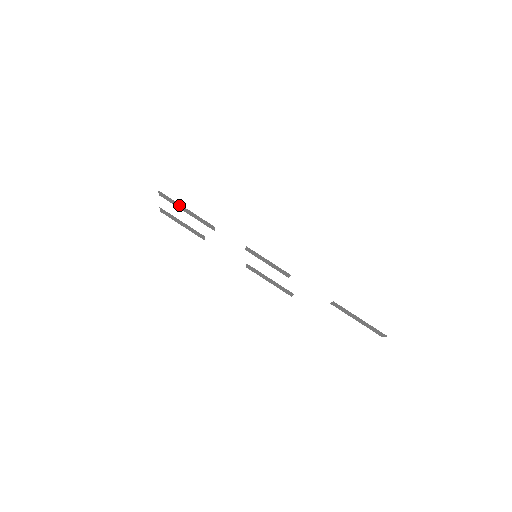
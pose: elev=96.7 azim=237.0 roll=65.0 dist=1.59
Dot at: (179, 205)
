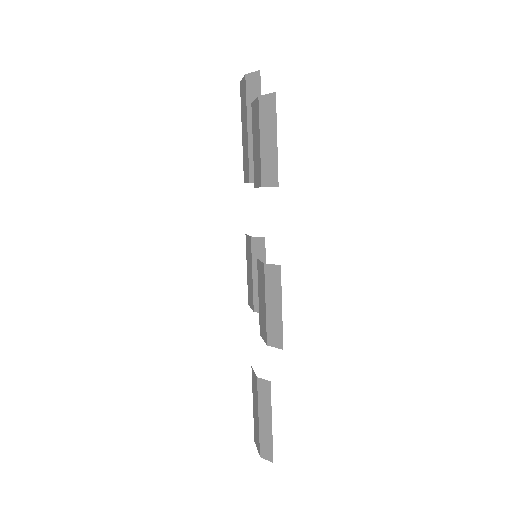
Dot at: occluded
